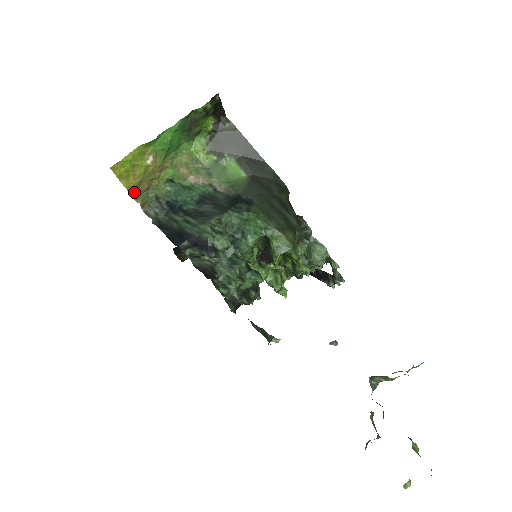
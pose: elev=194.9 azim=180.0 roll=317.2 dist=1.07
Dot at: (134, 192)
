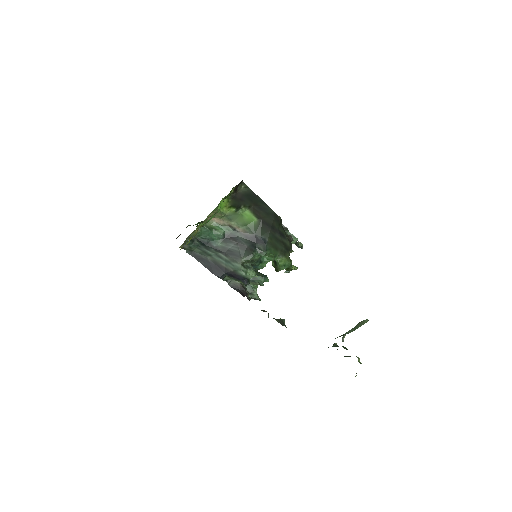
Dot at: occluded
